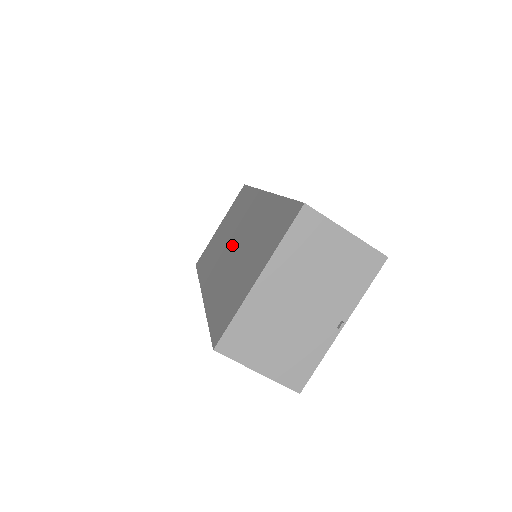
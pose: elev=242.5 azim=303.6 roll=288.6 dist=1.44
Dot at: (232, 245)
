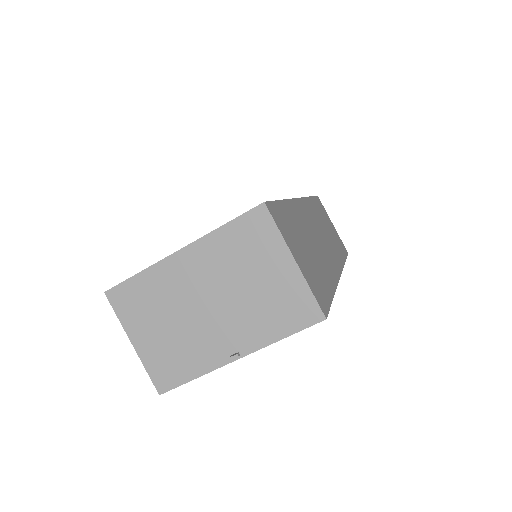
Dot at: occluded
